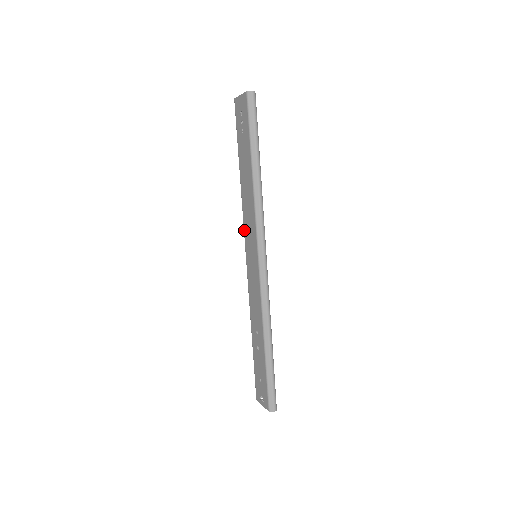
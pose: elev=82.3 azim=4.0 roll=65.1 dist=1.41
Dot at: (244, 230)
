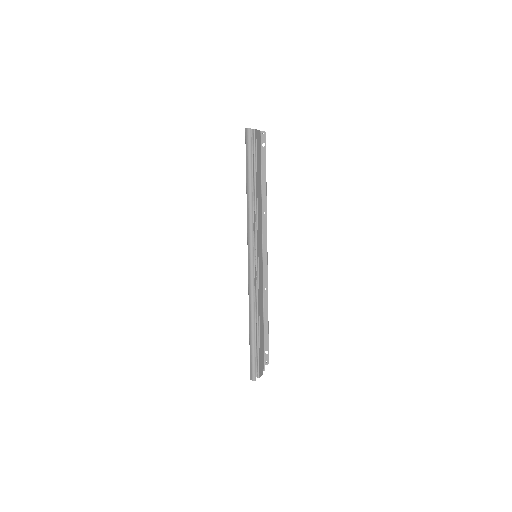
Dot at: occluded
